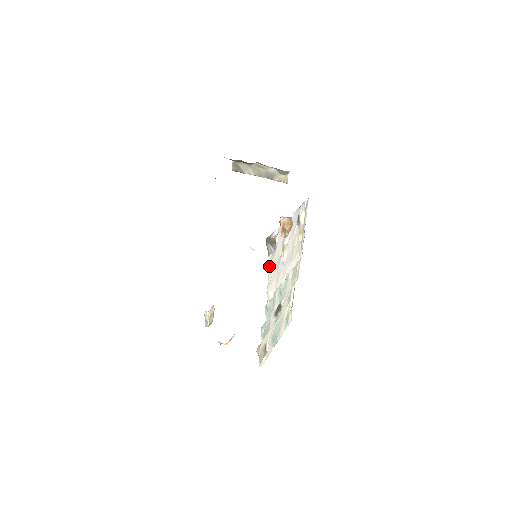
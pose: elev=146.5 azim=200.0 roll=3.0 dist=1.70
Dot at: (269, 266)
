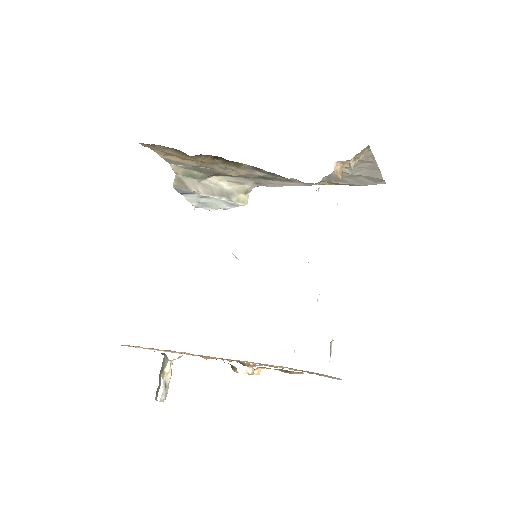
Dot at: occluded
